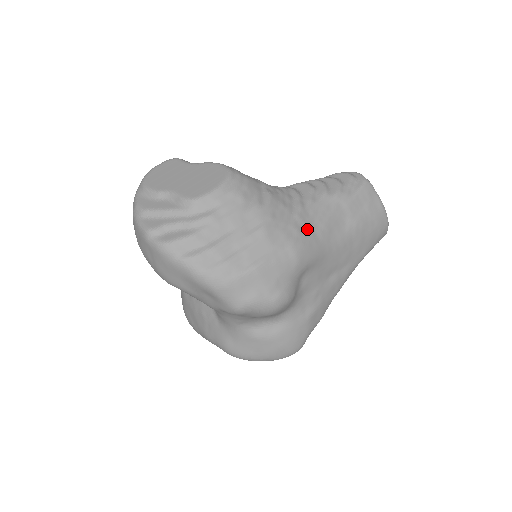
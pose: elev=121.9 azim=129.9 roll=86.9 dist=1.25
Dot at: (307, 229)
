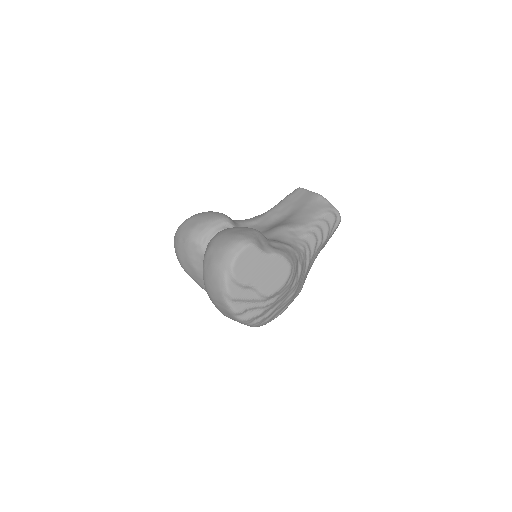
Dot at: occluded
